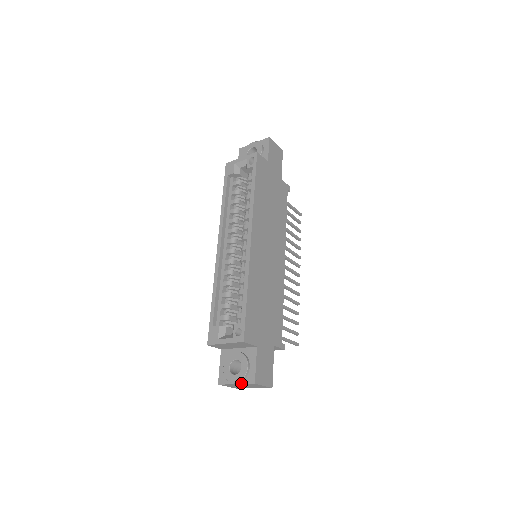
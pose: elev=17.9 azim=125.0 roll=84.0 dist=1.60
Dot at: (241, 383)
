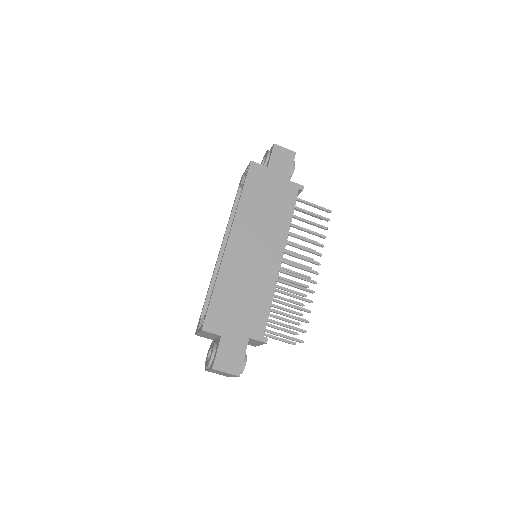
Dot at: (209, 368)
